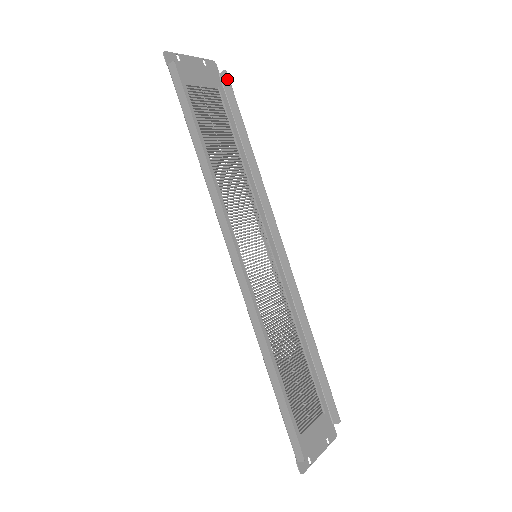
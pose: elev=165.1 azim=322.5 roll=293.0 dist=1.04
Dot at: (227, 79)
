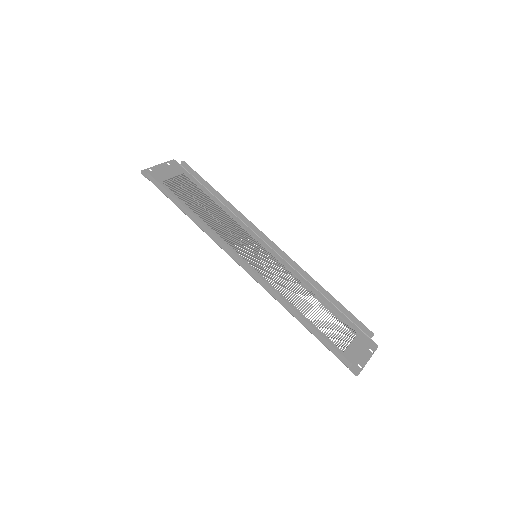
Dot at: (186, 165)
